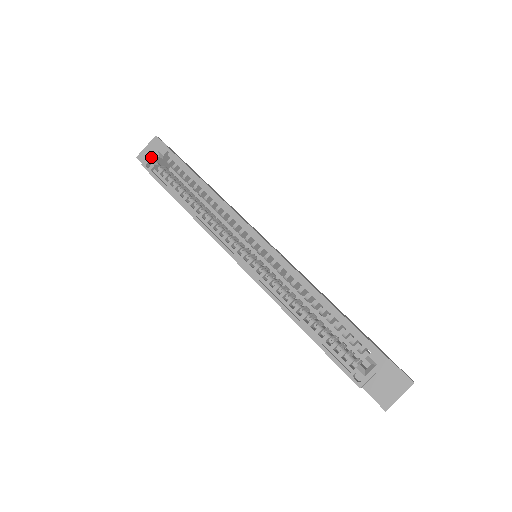
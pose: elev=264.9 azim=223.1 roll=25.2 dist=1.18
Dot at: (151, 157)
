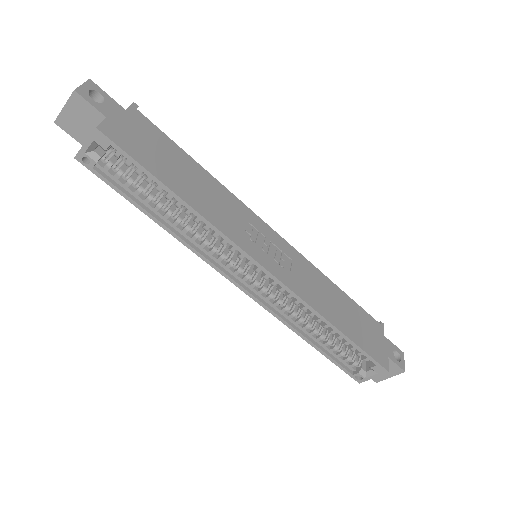
Dot at: (86, 149)
